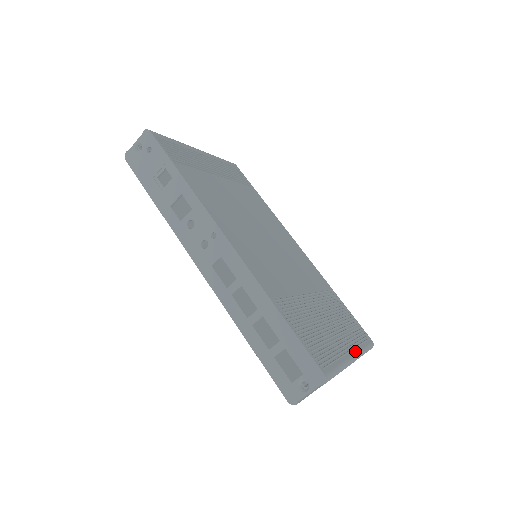
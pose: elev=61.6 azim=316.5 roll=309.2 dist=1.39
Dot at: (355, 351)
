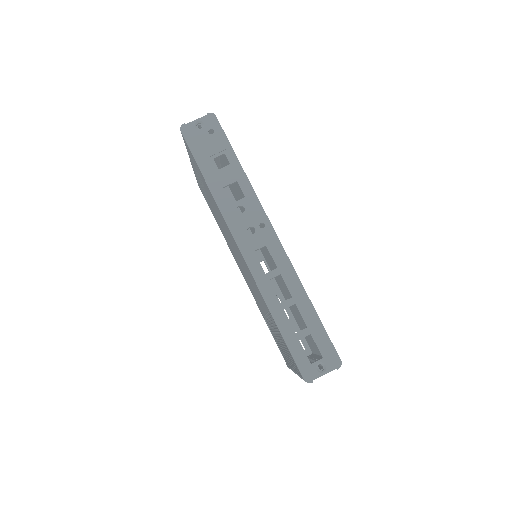
Dot at: occluded
